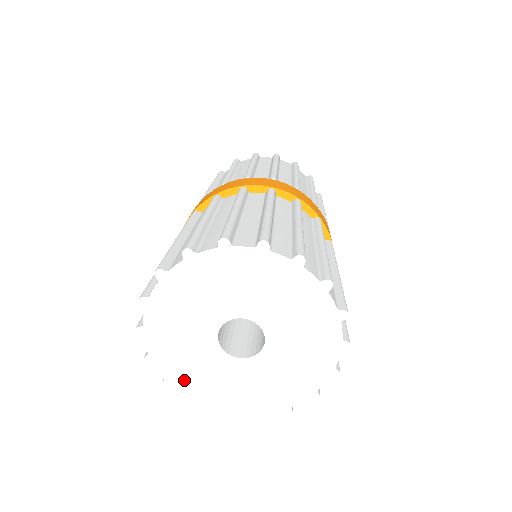
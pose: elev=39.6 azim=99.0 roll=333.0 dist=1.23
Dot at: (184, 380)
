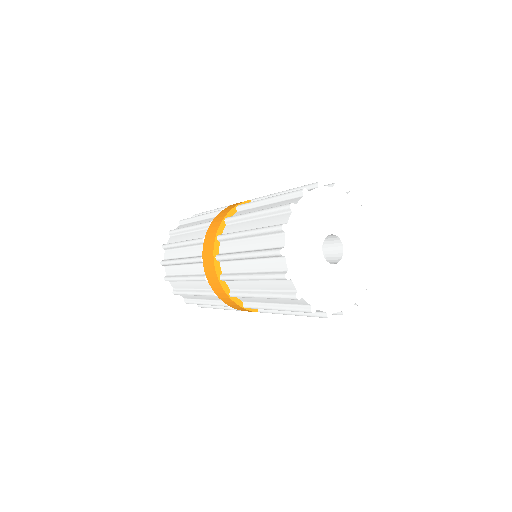
Dot at: (299, 274)
